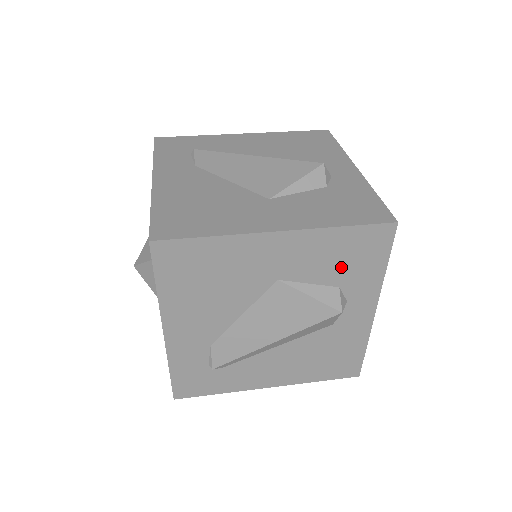
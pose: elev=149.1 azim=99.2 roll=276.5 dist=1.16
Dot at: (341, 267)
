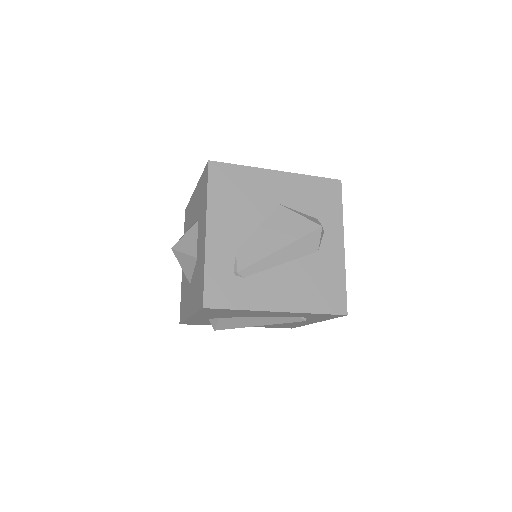
Dot at: (316, 204)
